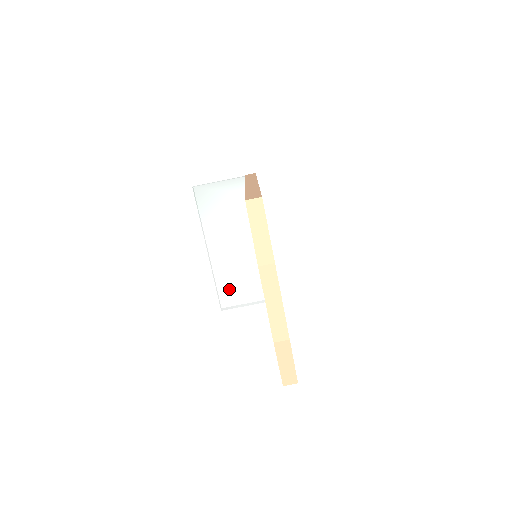
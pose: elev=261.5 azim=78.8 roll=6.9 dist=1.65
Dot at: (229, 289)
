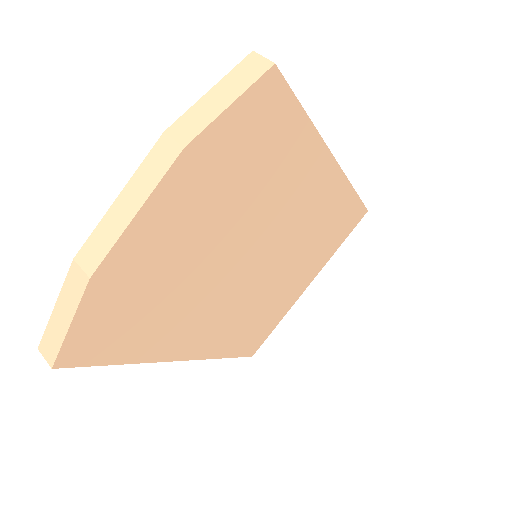
Dot at: occluded
